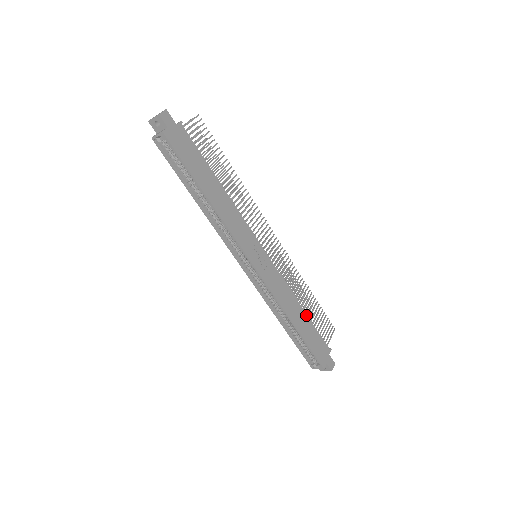
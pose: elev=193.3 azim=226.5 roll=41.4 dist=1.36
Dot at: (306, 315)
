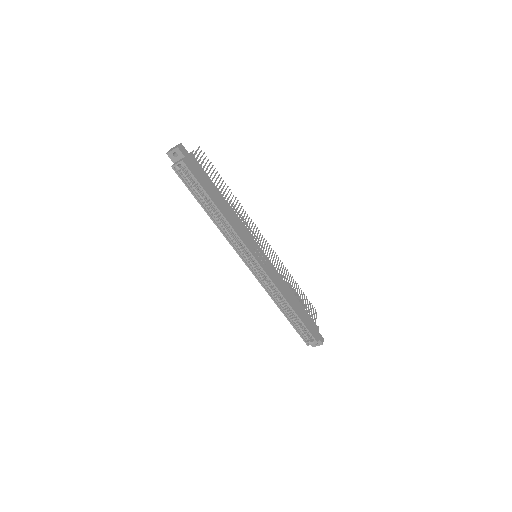
Dot at: (298, 301)
